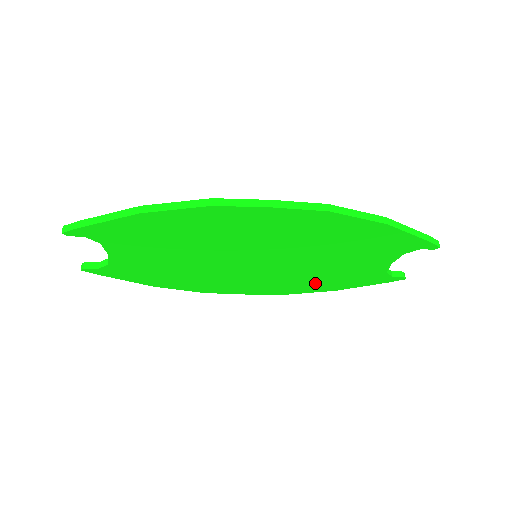
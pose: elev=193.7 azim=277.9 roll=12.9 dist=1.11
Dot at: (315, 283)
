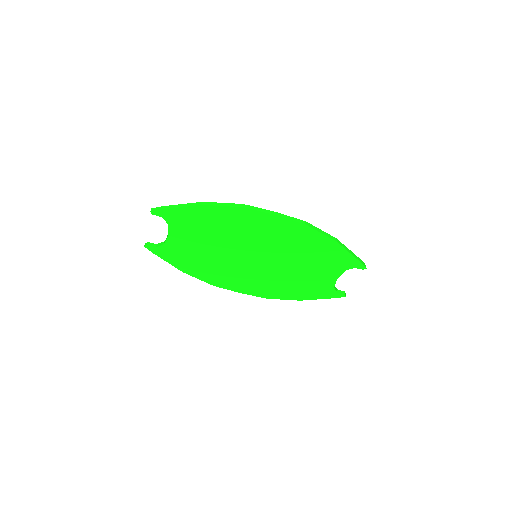
Dot at: (288, 290)
